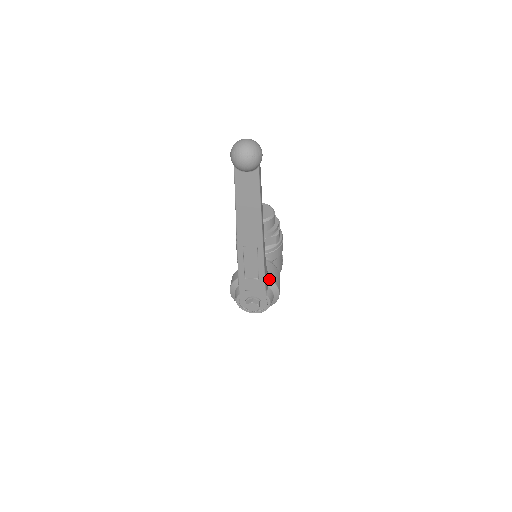
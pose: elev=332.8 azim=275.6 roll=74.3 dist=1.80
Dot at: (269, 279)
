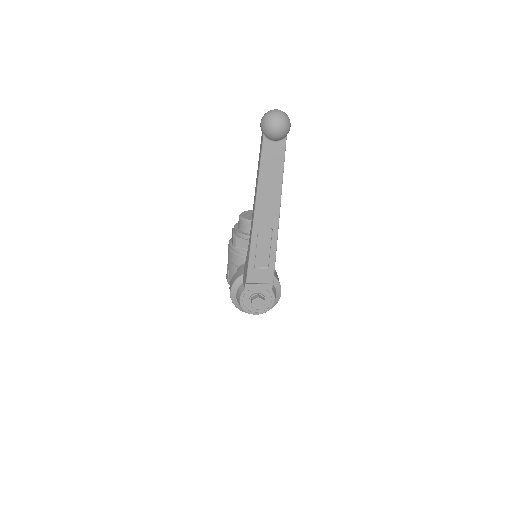
Dot at: occluded
